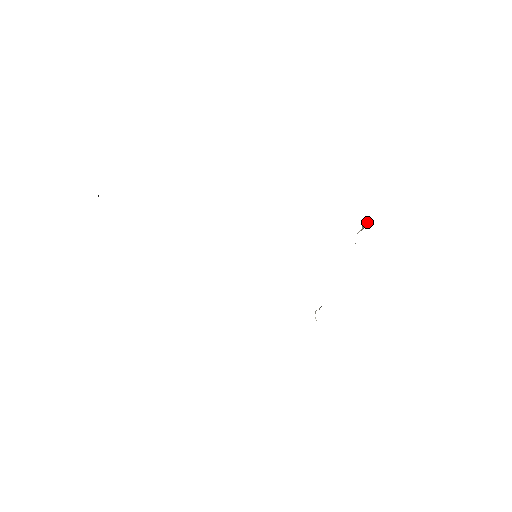
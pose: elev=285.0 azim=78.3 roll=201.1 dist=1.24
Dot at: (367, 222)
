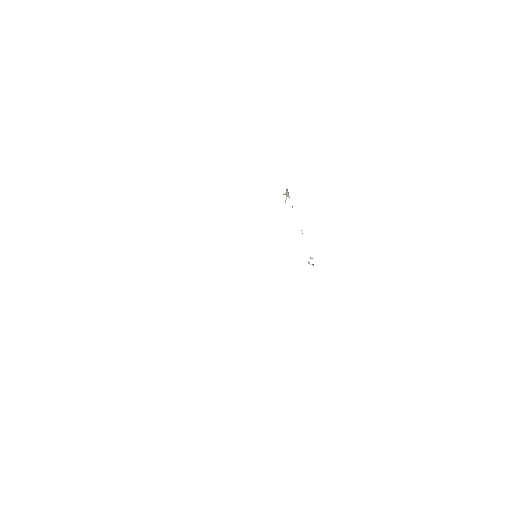
Dot at: (286, 189)
